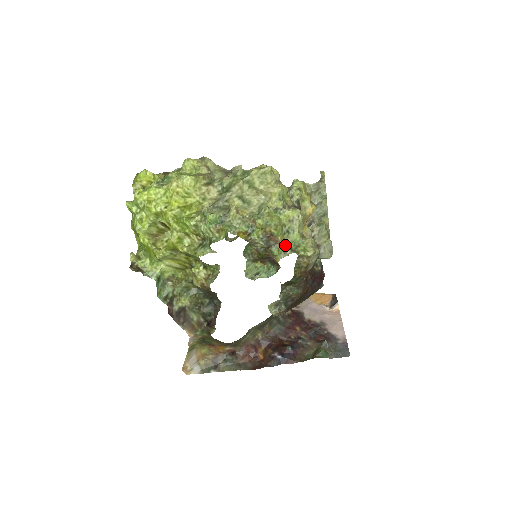
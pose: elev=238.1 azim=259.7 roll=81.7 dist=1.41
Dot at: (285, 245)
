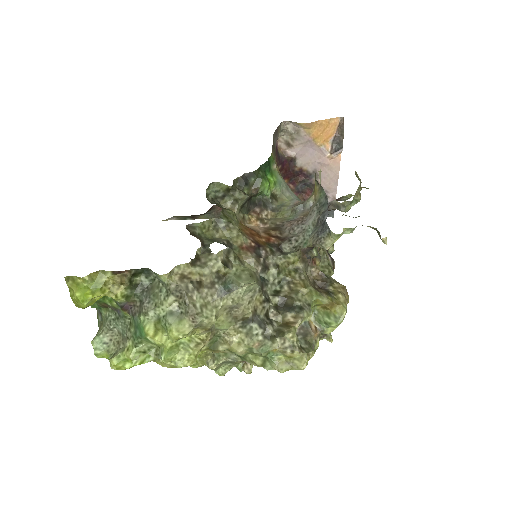
Dot at: occluded
